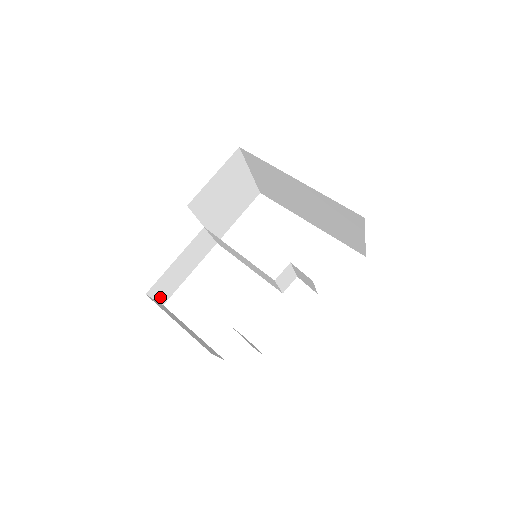
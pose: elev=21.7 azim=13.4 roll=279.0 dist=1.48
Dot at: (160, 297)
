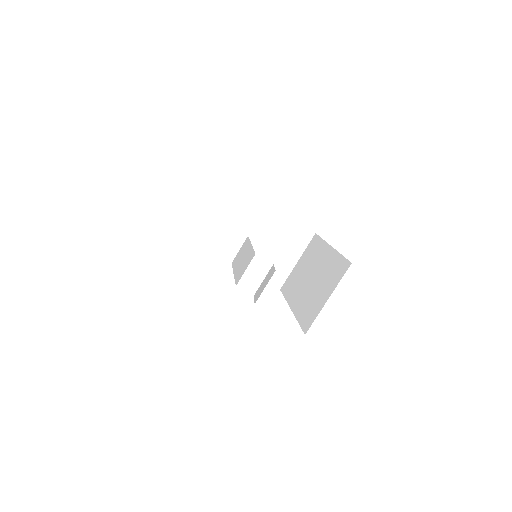
Dot at: (180, 221)
